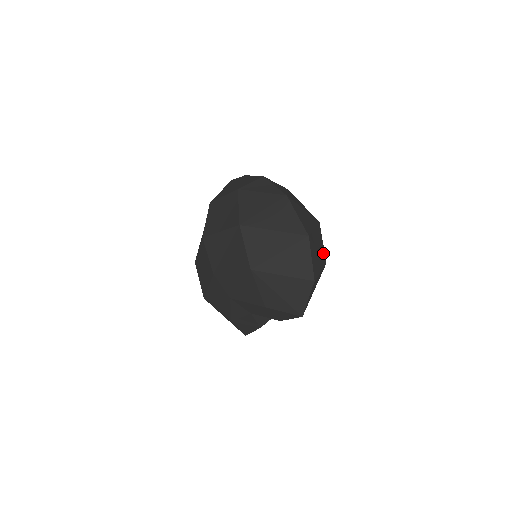
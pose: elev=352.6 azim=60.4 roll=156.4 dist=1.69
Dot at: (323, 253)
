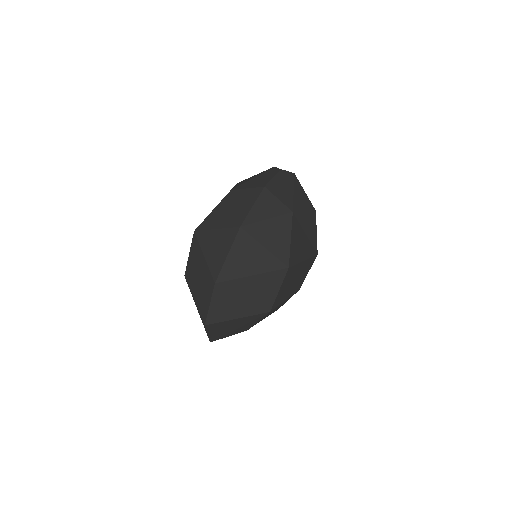
Dot at: (267, 301)
